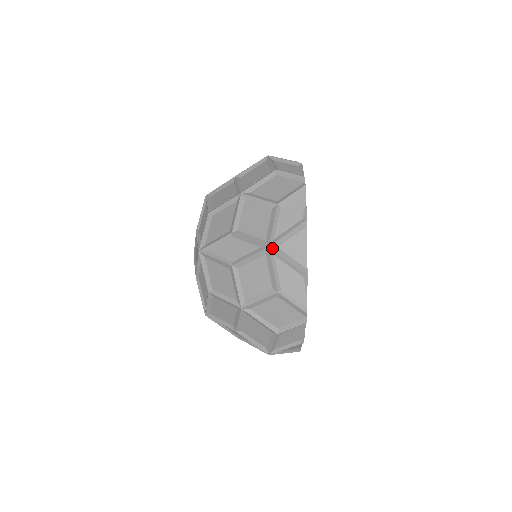
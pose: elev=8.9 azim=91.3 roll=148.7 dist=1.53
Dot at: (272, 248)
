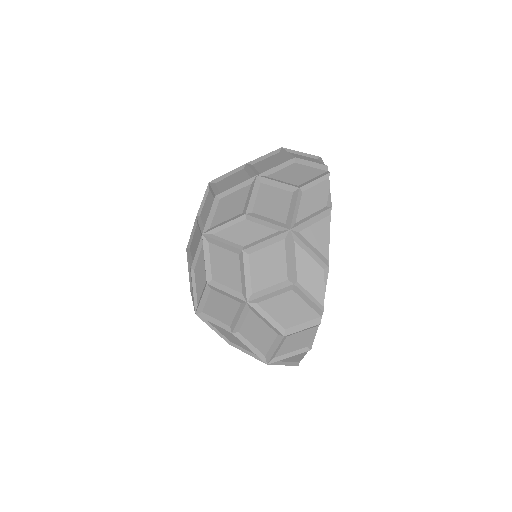
Dot at: (293, 232)
